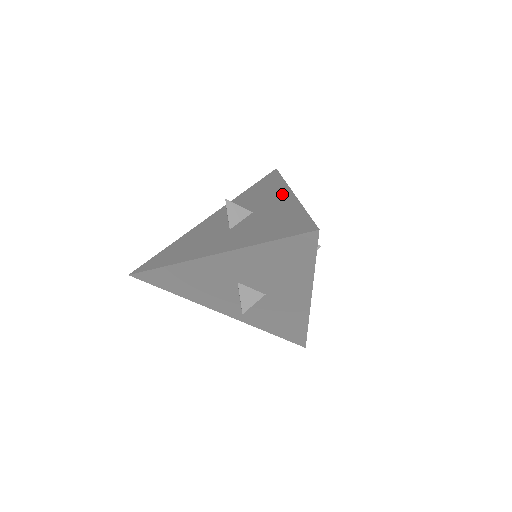
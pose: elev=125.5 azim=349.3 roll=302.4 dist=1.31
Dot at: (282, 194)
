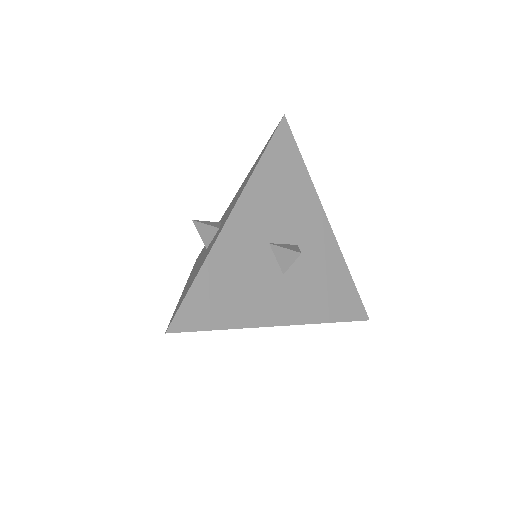
Dot at: (231, 209)
